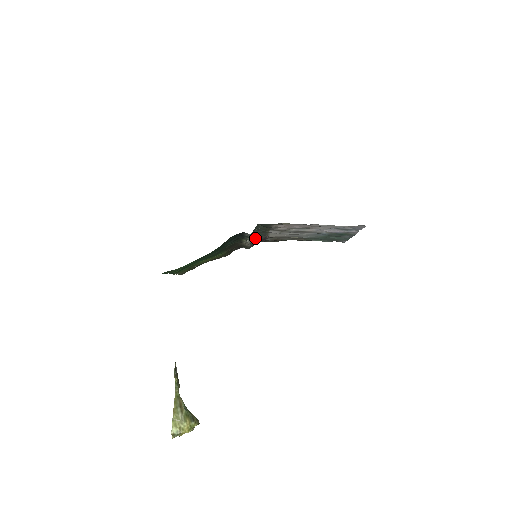
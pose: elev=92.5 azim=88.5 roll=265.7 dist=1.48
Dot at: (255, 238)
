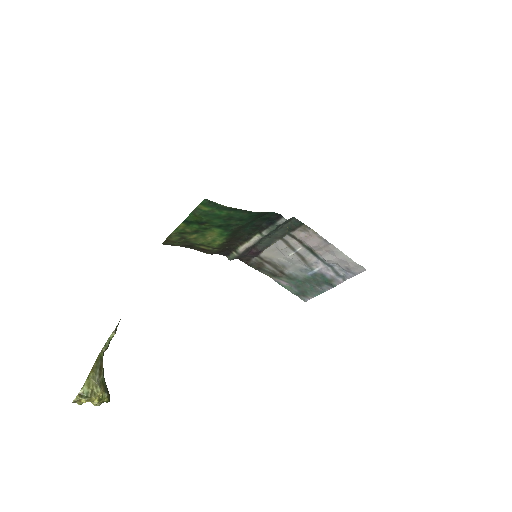
Dot at: (256, 245)
